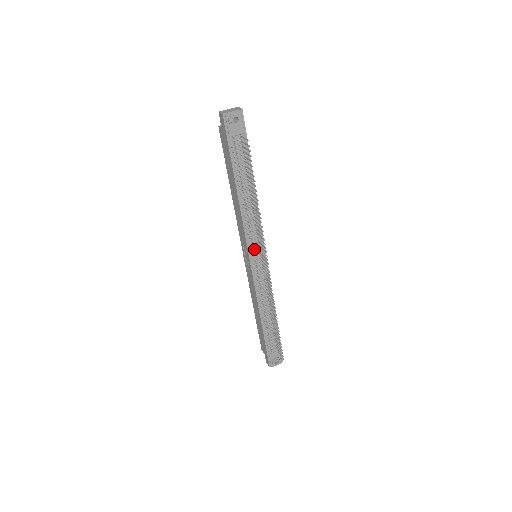
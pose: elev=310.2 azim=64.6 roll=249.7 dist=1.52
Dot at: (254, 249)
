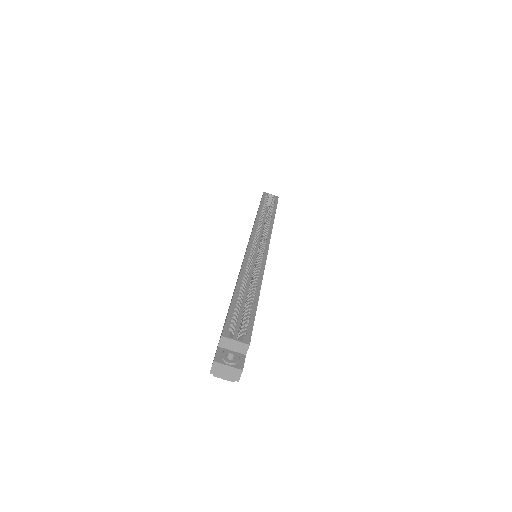
Dot at: occluded
